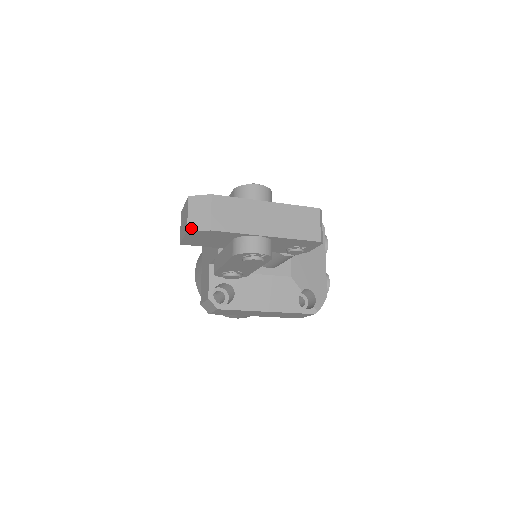
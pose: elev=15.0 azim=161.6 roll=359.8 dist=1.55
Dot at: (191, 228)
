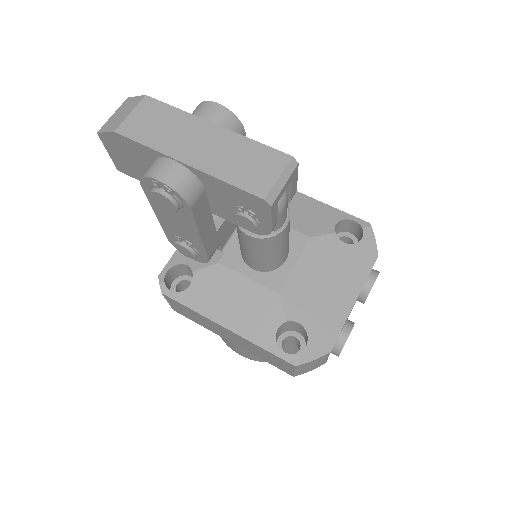
Dot at: (103, 129)
